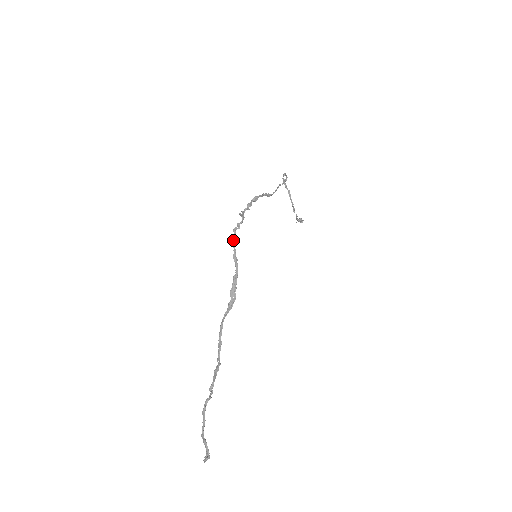
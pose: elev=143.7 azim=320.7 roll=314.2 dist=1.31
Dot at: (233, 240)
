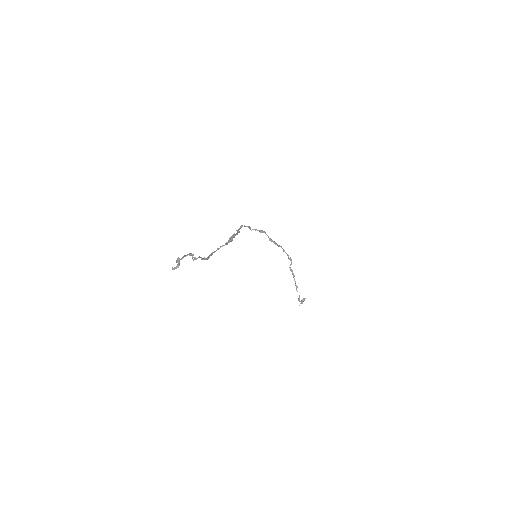
Dot at: occluded
